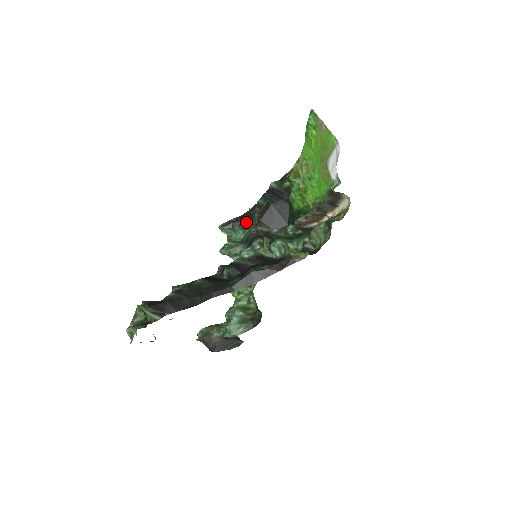
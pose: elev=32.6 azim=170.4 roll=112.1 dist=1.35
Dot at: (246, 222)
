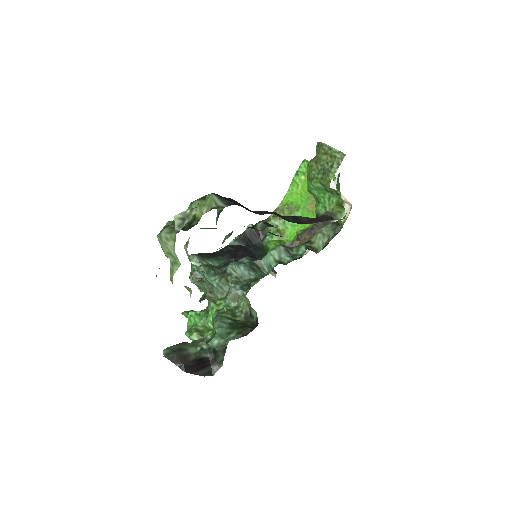
Dot at: (219, 256)
